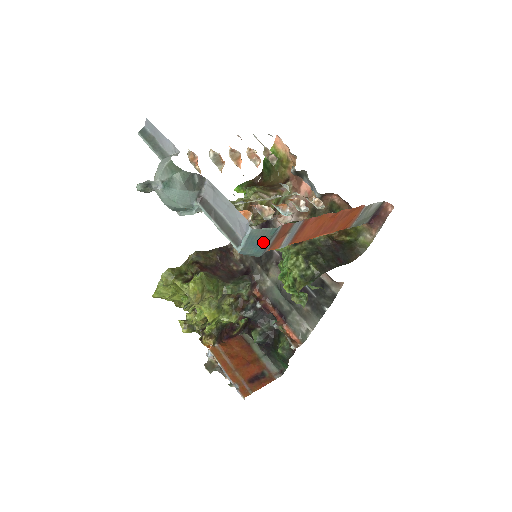
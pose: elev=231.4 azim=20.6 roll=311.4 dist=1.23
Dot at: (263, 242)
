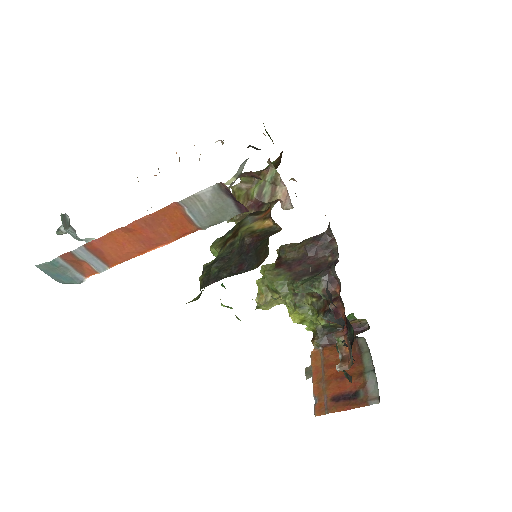
Dot at: (61, 273)
